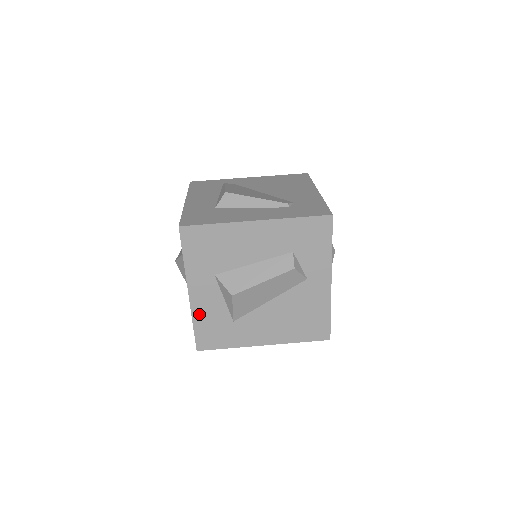
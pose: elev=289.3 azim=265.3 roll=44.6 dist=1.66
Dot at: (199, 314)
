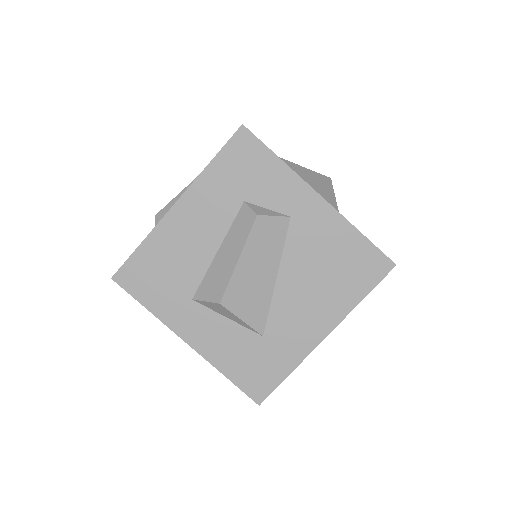
Dot at: (219, 358)
